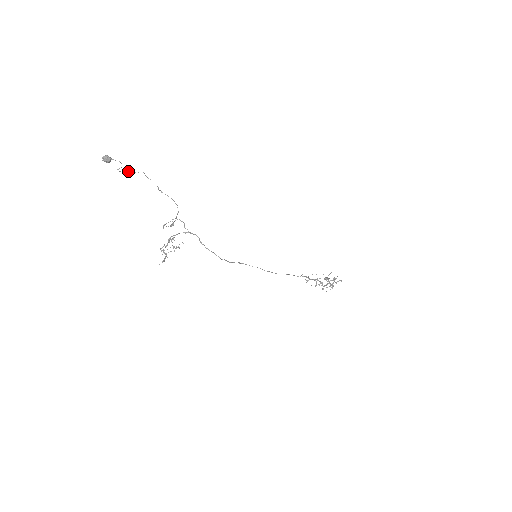
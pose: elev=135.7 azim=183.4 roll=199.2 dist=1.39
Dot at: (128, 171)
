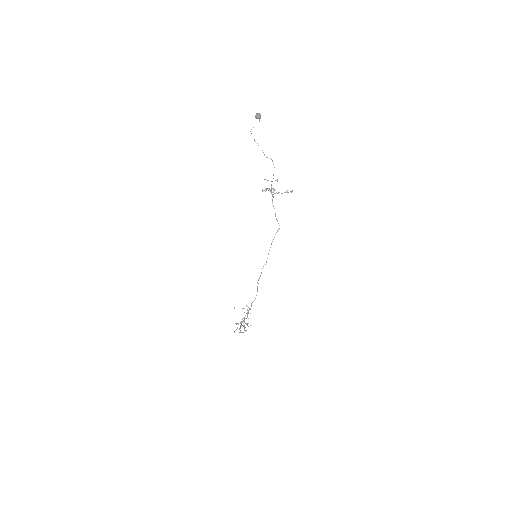
Dot at: occluded
